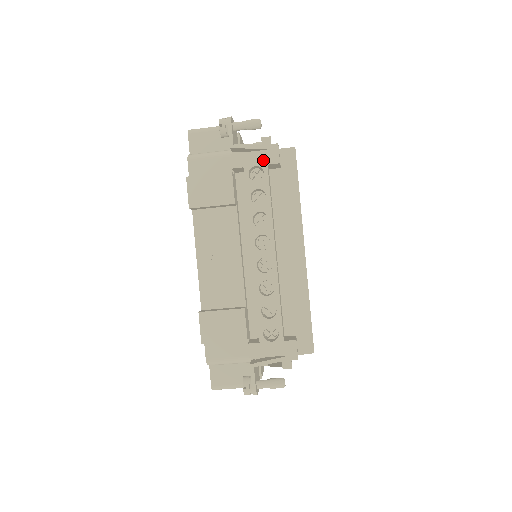
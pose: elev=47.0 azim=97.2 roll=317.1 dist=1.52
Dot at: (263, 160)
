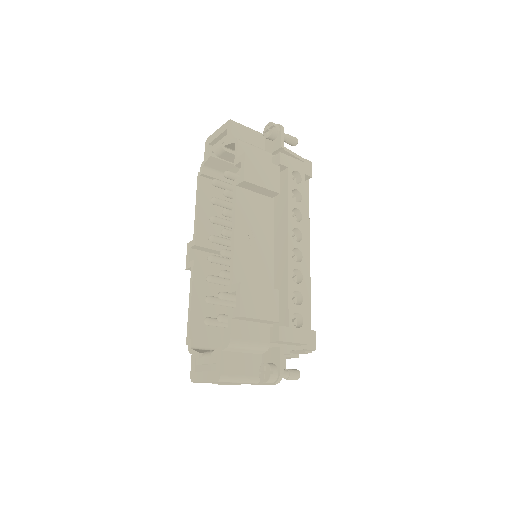
Dot at: (302, 169)
